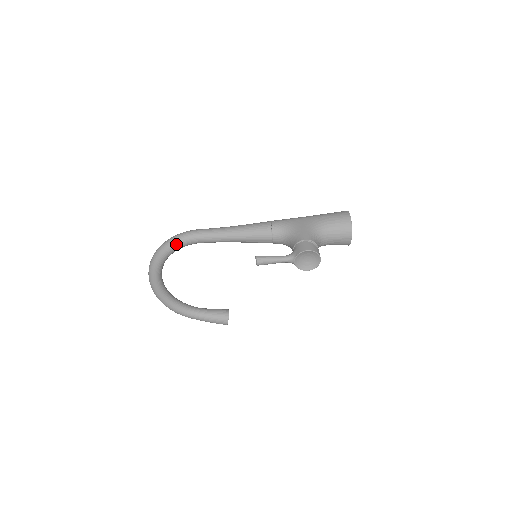
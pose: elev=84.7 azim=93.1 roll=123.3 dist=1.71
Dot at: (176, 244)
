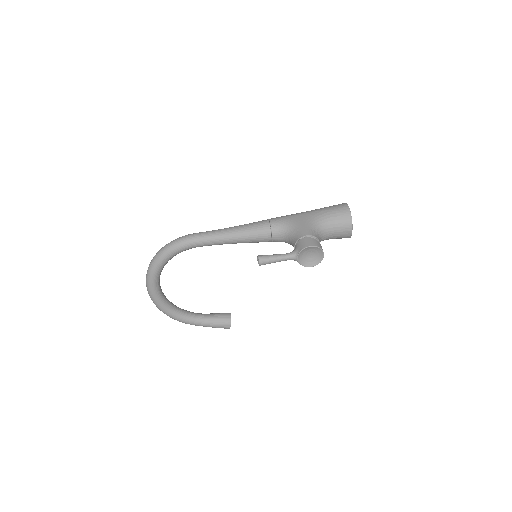
Dot at: (173, 250)
